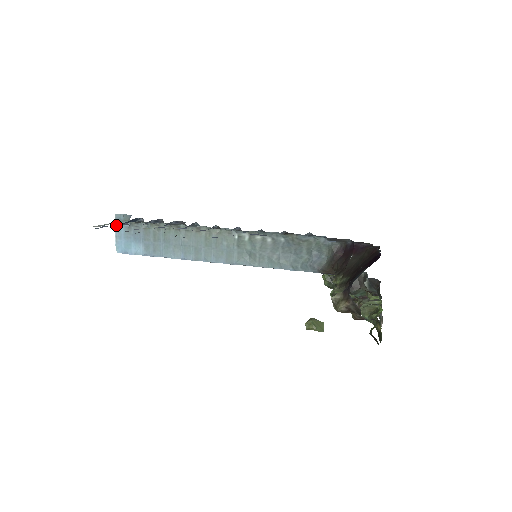
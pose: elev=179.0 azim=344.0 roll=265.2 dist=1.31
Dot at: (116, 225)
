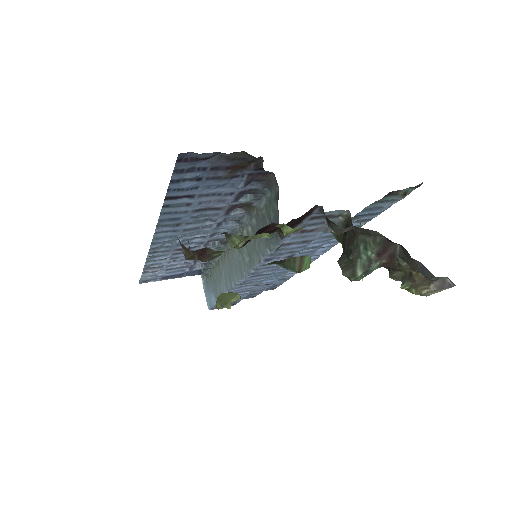
Dot at: (203, 284)
